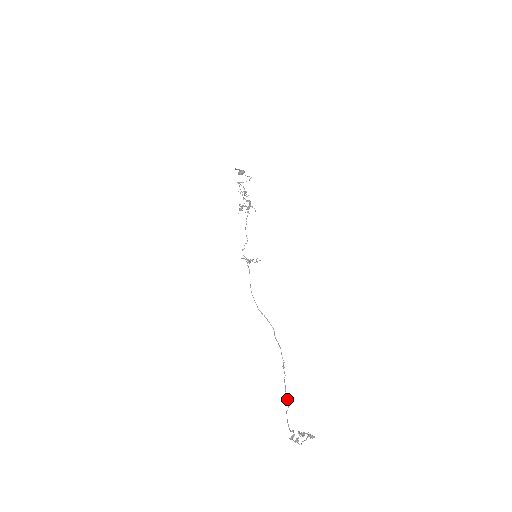
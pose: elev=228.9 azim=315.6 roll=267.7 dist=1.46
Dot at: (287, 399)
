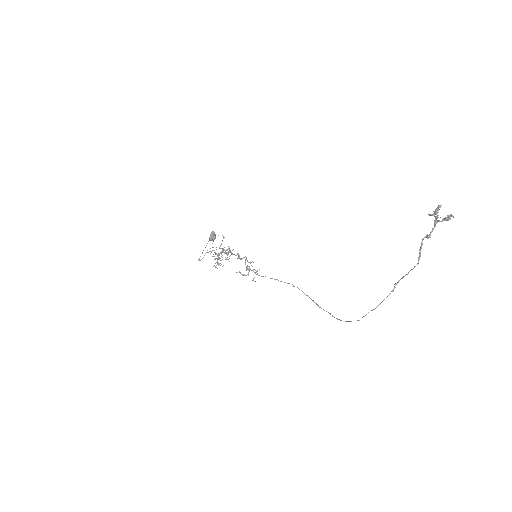
Dot at: occluded
